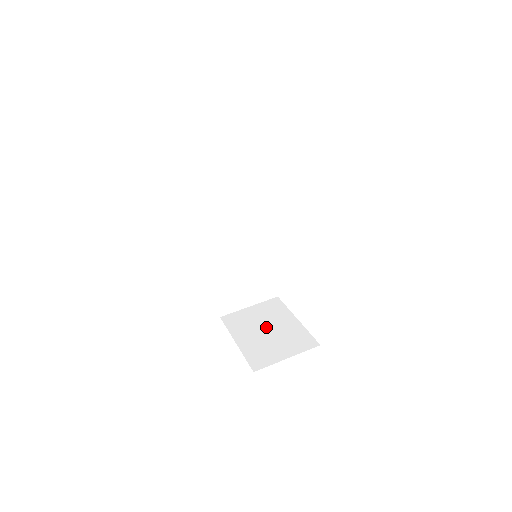
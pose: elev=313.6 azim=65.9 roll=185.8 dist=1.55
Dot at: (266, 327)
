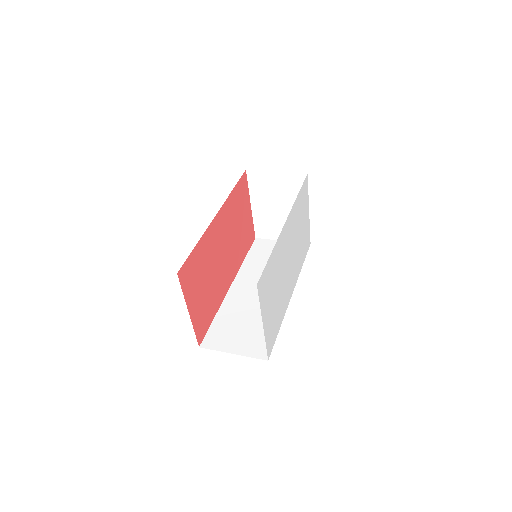
Dot at: occluded
